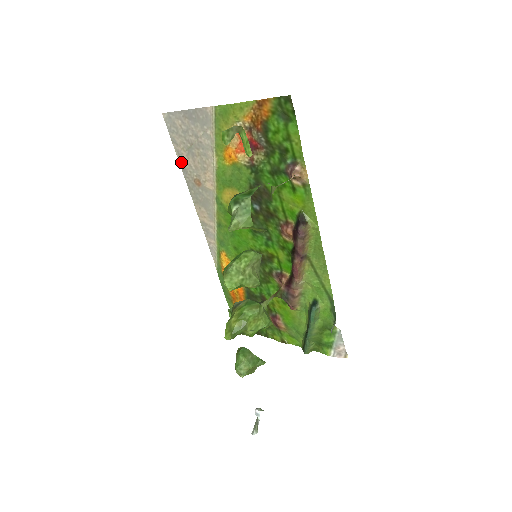
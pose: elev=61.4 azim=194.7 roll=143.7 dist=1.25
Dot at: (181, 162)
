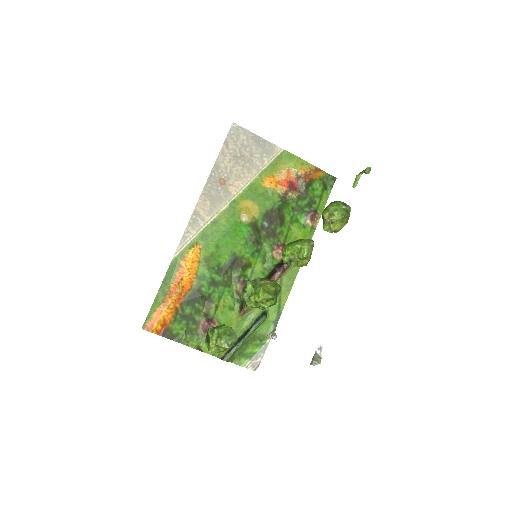
Dot at: (219, 160)
